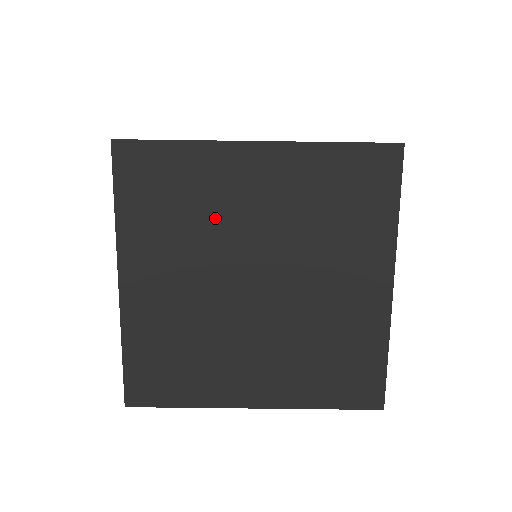
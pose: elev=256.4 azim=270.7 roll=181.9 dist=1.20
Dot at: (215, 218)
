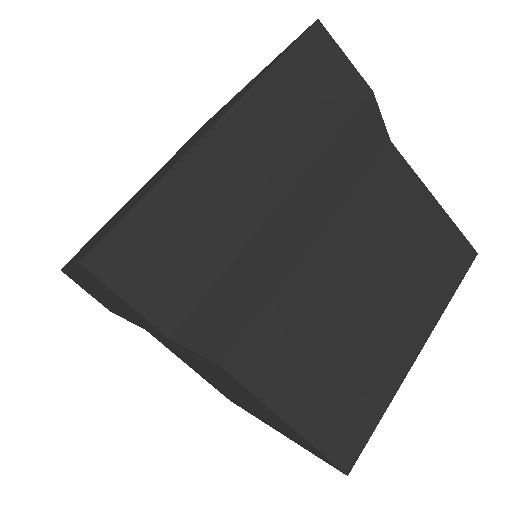
Dot at: occluded
